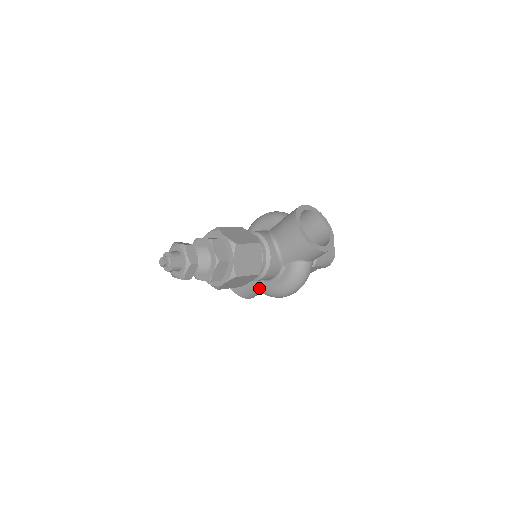
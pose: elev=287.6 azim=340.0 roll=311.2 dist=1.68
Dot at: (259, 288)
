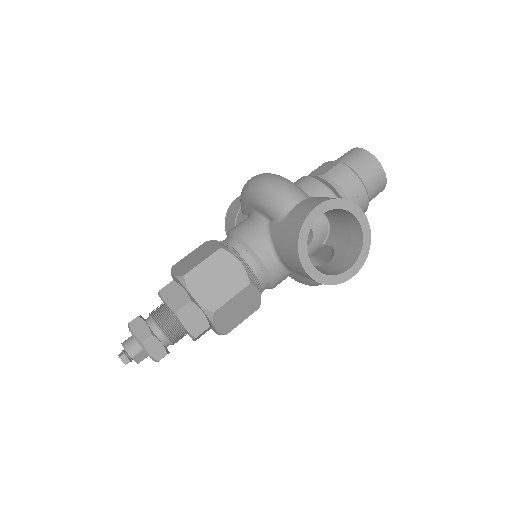
Dot at: occluded
